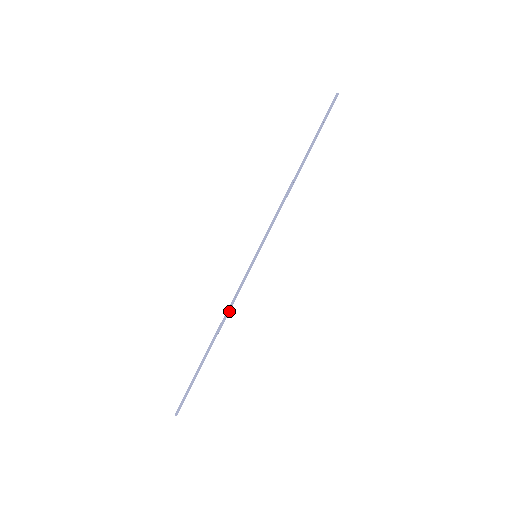
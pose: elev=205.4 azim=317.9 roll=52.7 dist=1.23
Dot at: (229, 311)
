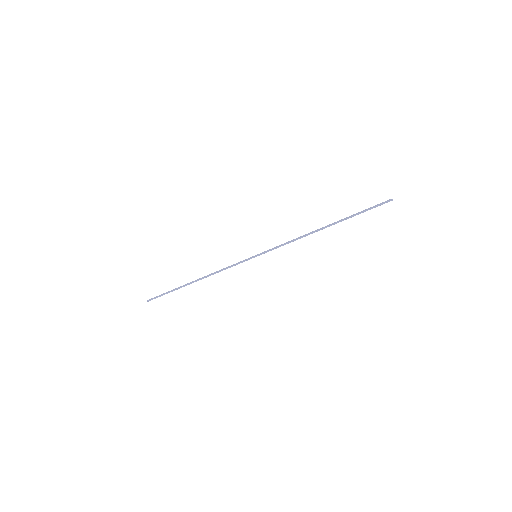
Dot at: (216, 272)
